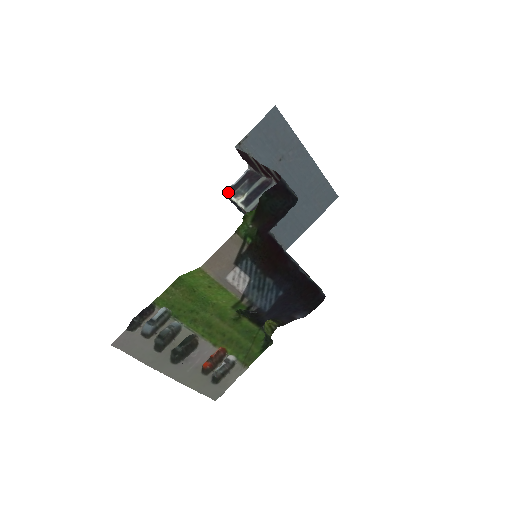
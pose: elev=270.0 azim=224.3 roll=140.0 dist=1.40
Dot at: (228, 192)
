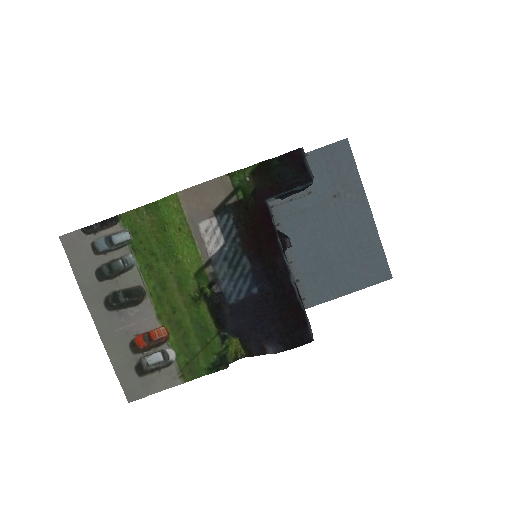
Dot at: occluded
